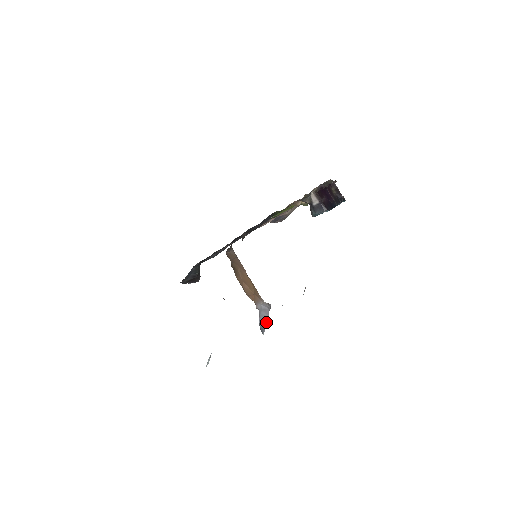
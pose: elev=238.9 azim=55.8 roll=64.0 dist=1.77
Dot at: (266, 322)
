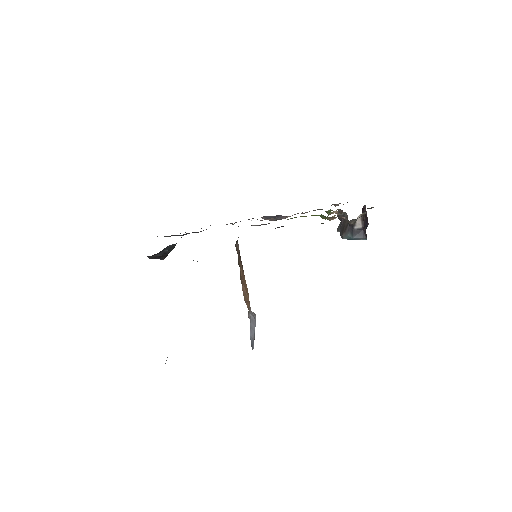
Dot at: (254, 336)
